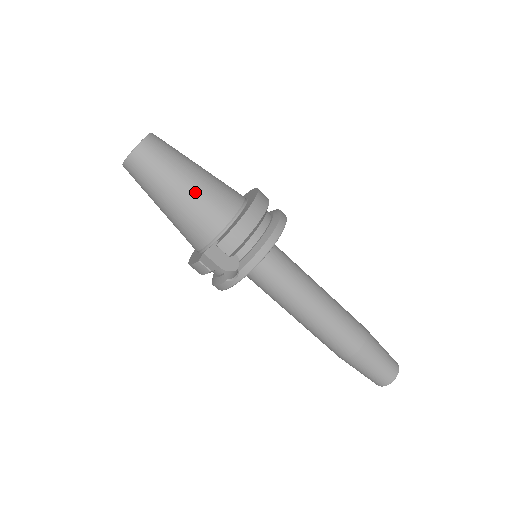
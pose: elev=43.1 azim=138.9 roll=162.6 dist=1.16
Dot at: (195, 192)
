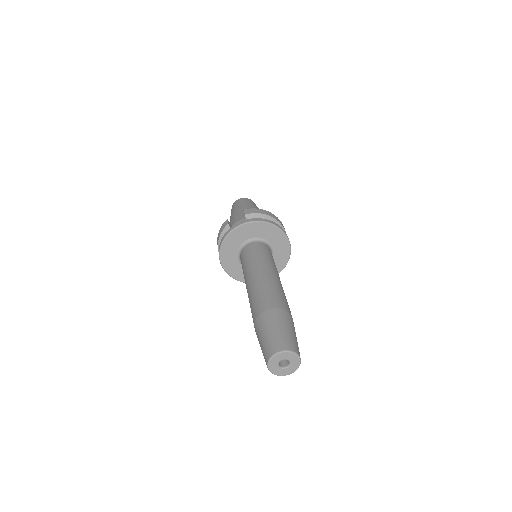
Dot at: occluded
